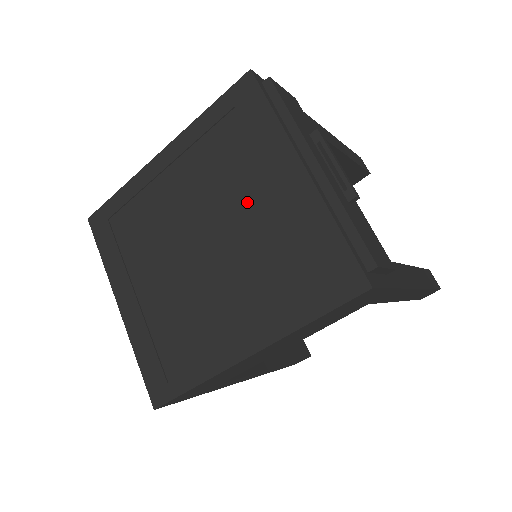
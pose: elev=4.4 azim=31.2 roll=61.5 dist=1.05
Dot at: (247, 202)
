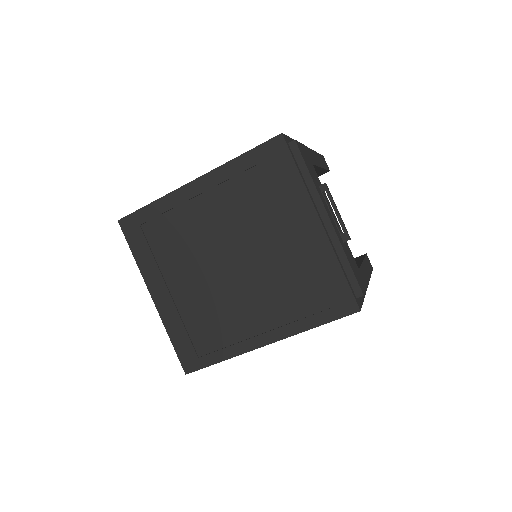
Dot at: (272, 237)
